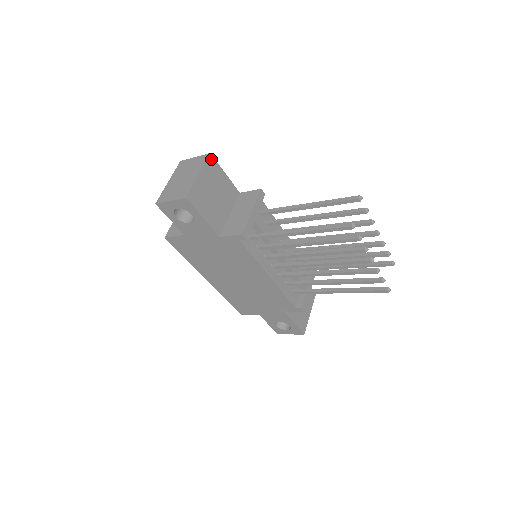
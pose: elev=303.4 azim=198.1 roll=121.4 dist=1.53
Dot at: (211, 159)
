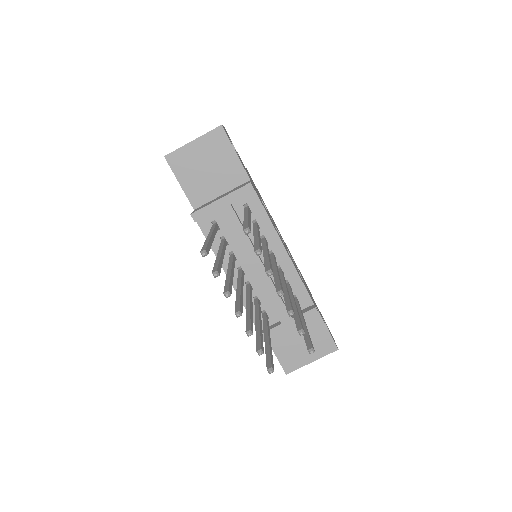
Dot at: (220, 131)
